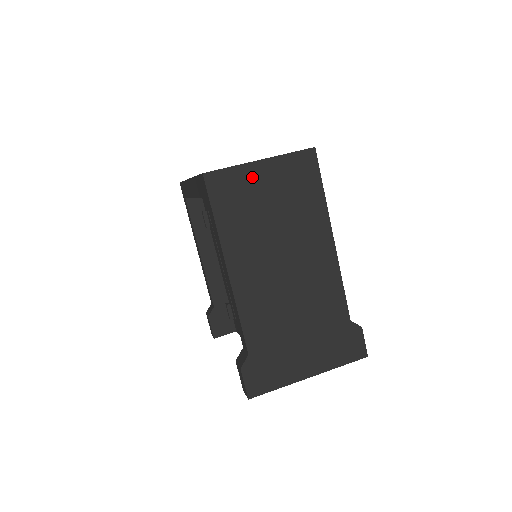
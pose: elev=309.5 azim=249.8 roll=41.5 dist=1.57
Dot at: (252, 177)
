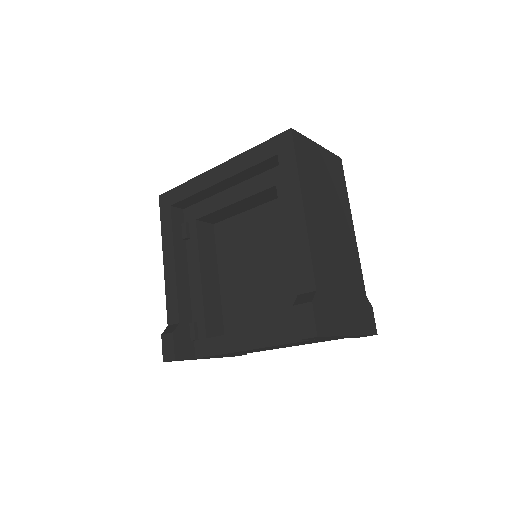
Dot at: (315, 152)
